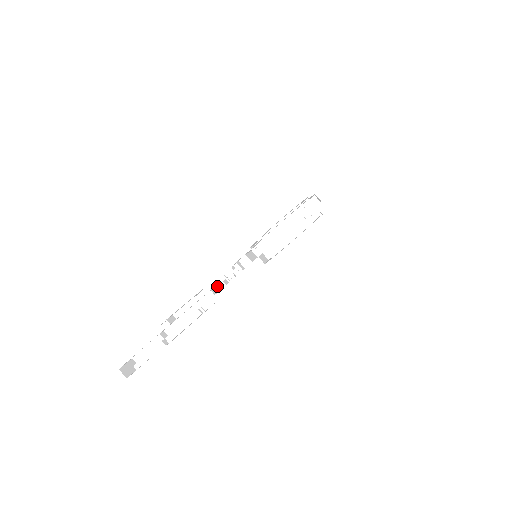
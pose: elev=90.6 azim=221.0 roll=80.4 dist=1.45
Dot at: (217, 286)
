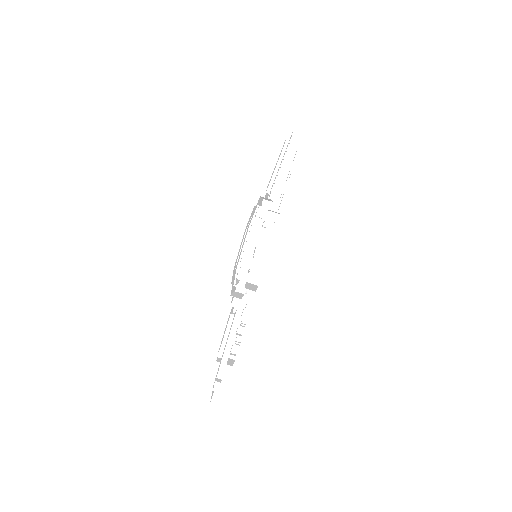
Dot at: occluded
